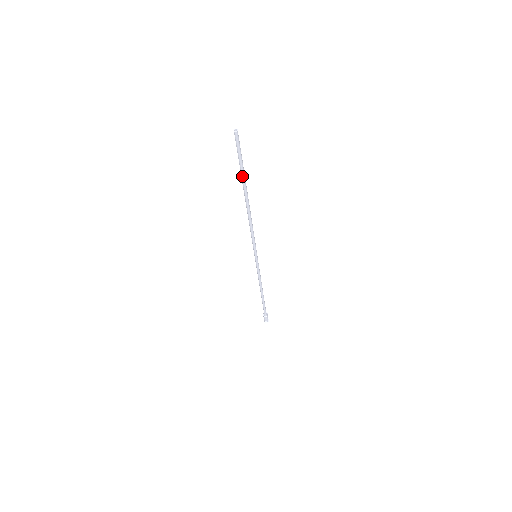
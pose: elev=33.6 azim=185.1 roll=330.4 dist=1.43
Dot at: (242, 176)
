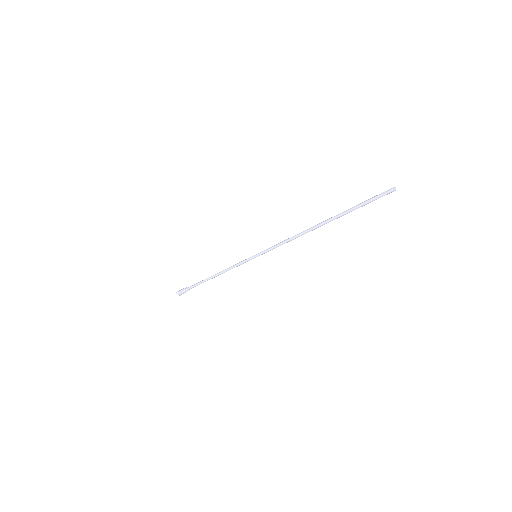
Dot at: (346, 211)
